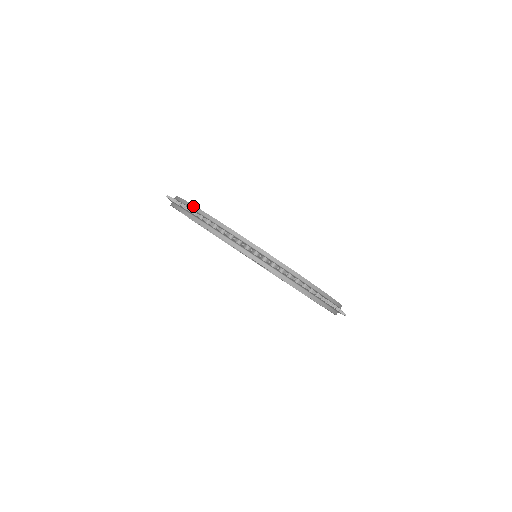
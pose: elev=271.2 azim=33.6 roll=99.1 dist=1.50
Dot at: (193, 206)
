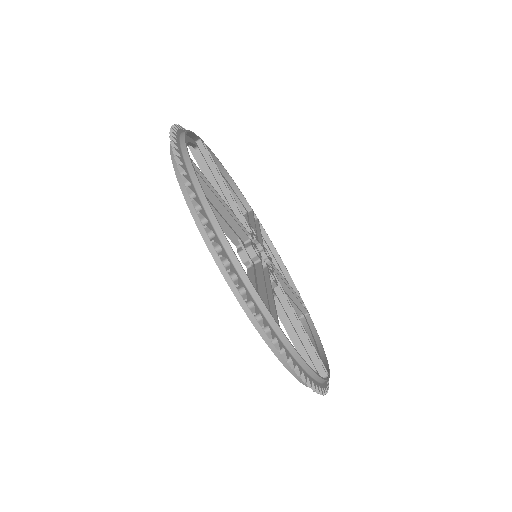
Dot at: (195, 178)
